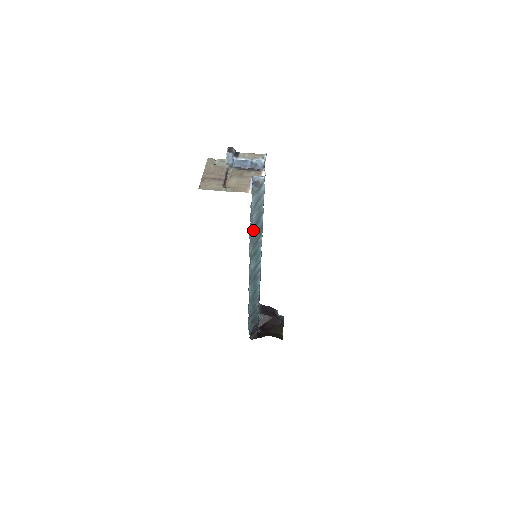
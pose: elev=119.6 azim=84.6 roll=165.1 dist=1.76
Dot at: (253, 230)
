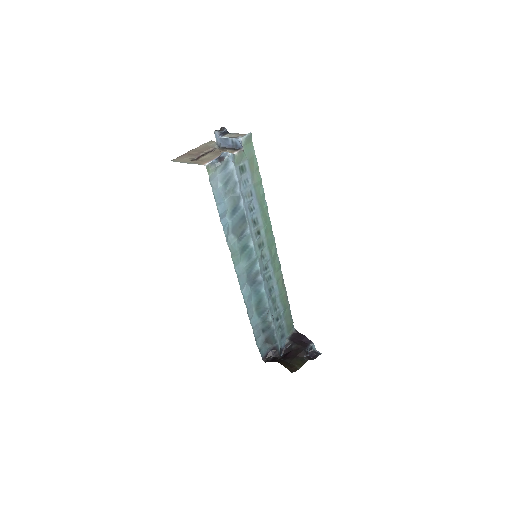
Dot at: (232, 217)
